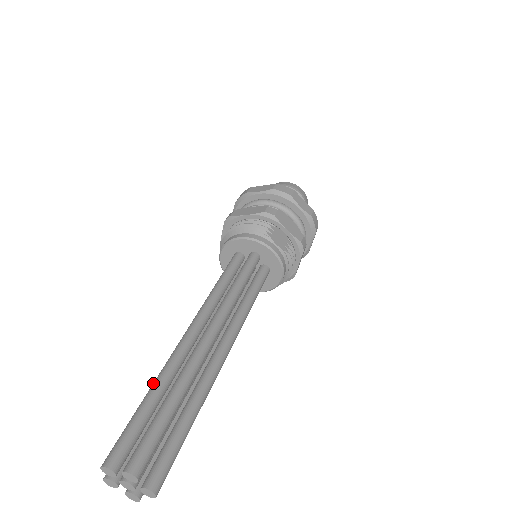
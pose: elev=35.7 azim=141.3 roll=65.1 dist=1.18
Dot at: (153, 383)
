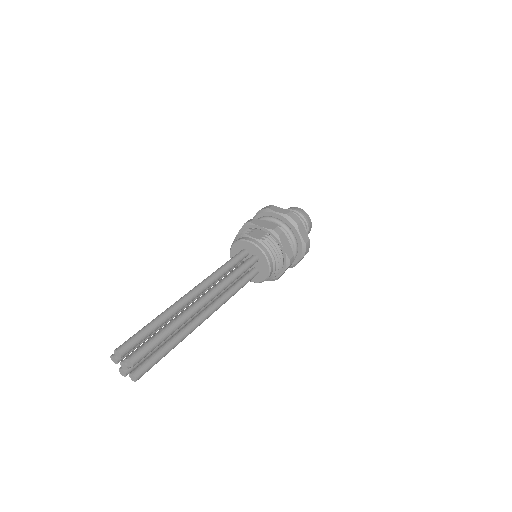
Dot at: occluded
